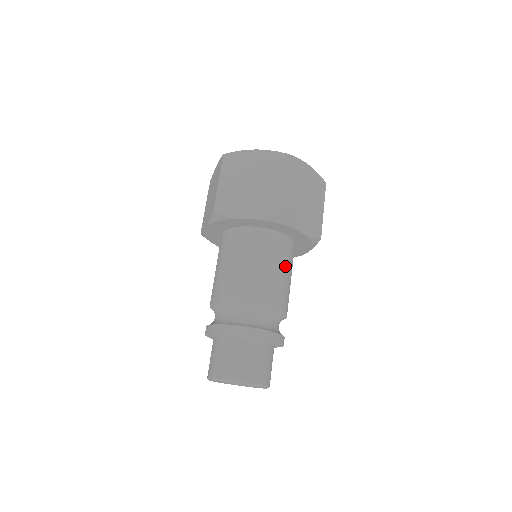
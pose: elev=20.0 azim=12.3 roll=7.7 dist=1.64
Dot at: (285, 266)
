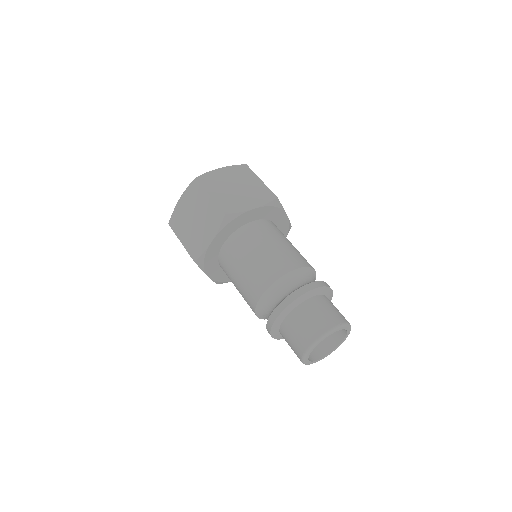
Dot at: (271, 239)
